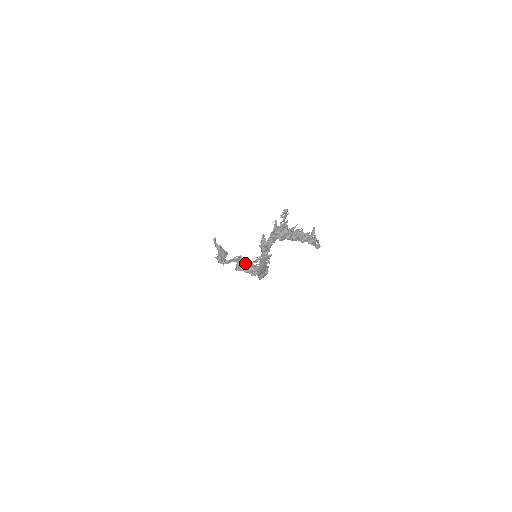
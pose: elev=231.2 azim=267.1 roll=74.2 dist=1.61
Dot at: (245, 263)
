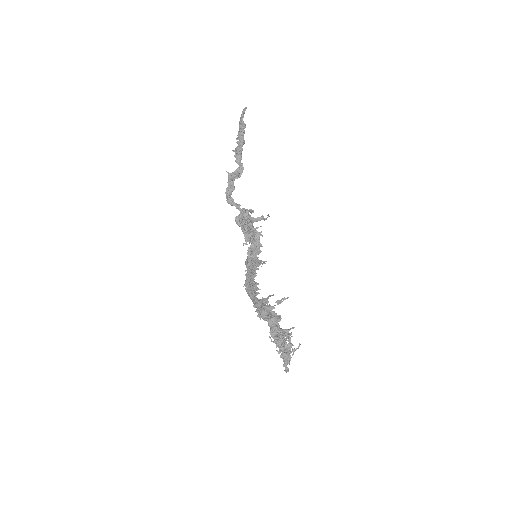
Dot at: (247, 226)
